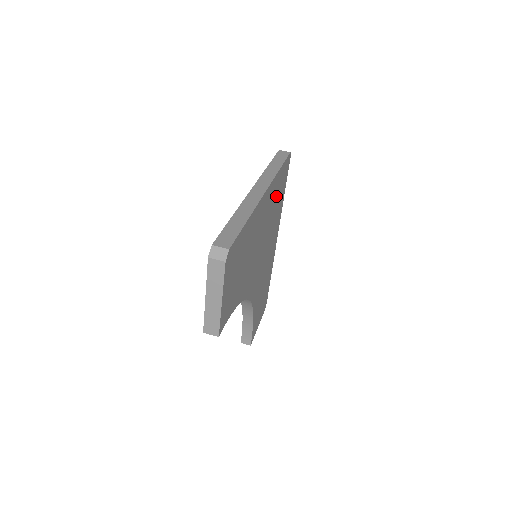
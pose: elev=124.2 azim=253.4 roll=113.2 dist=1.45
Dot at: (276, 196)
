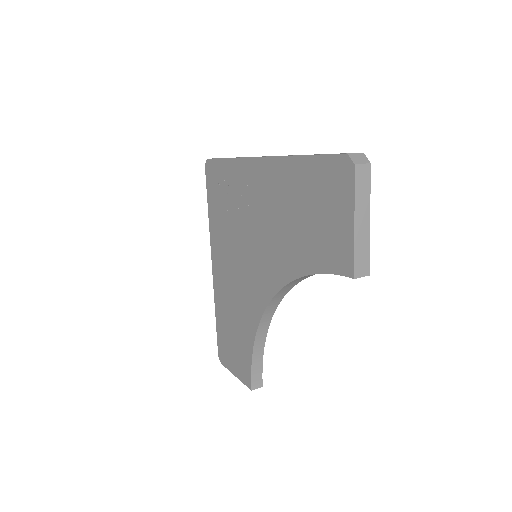
Dot at: occluded
